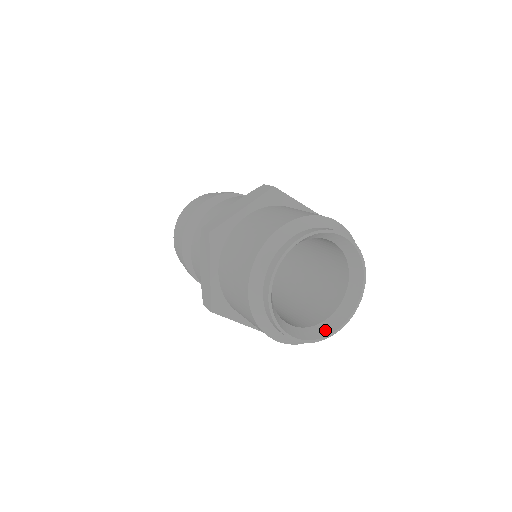
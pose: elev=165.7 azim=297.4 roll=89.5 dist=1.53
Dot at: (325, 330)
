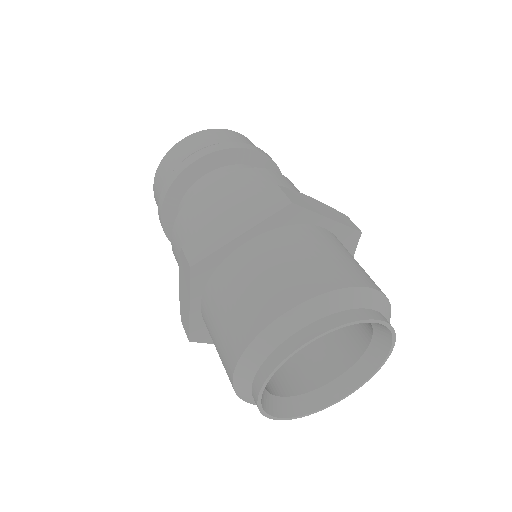
Dot at: (326, 398)
